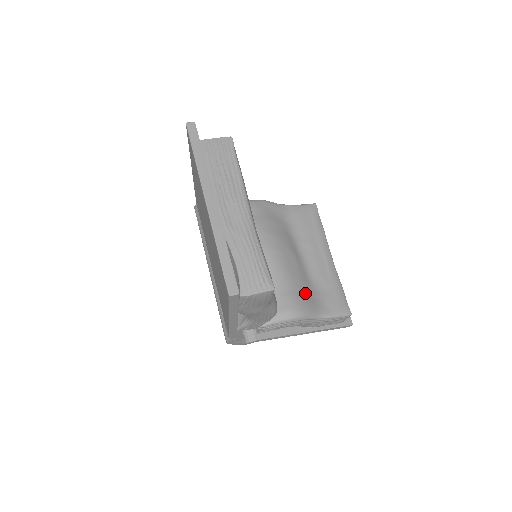
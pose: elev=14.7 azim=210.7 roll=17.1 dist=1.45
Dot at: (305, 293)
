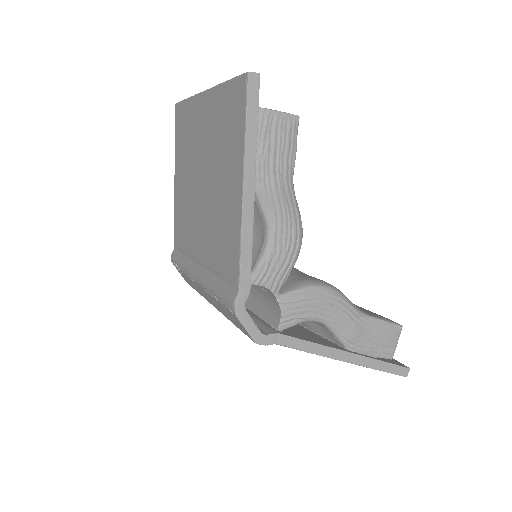
Dot at: occluded
